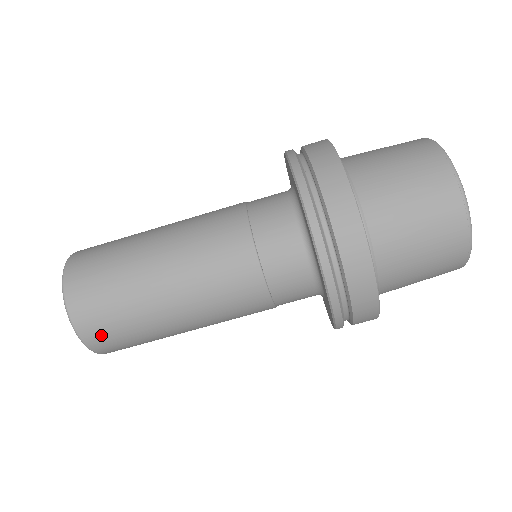
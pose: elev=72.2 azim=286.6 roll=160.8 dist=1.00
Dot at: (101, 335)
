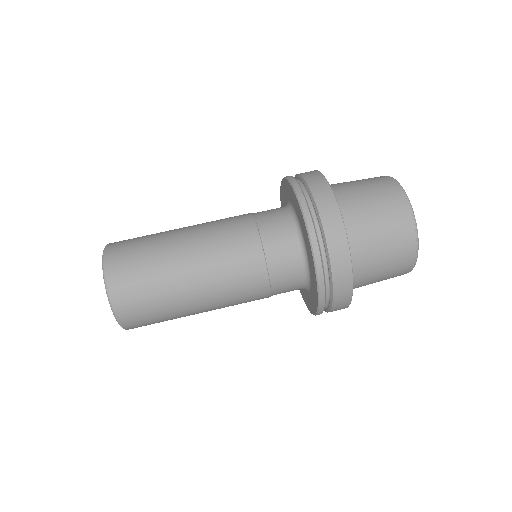
Dot at: (134, 316)
